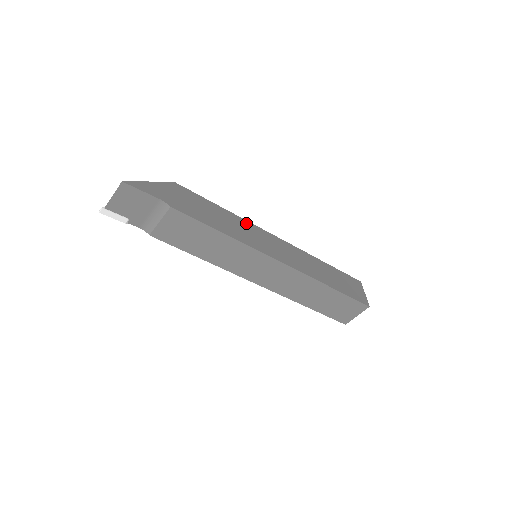
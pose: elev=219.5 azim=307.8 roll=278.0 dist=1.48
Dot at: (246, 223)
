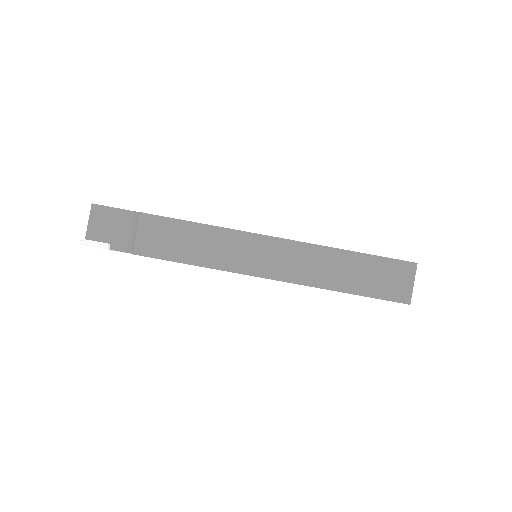
Dot at: occluded
